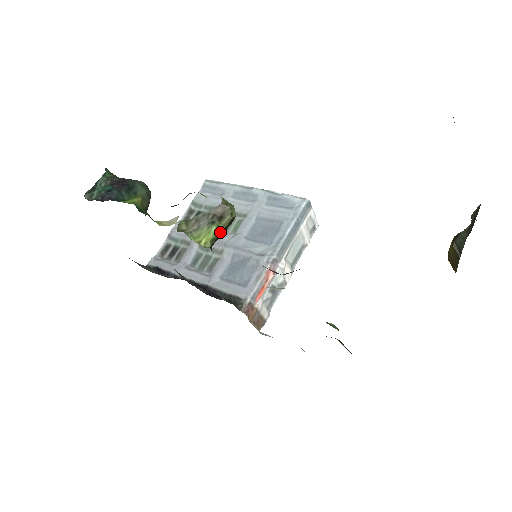
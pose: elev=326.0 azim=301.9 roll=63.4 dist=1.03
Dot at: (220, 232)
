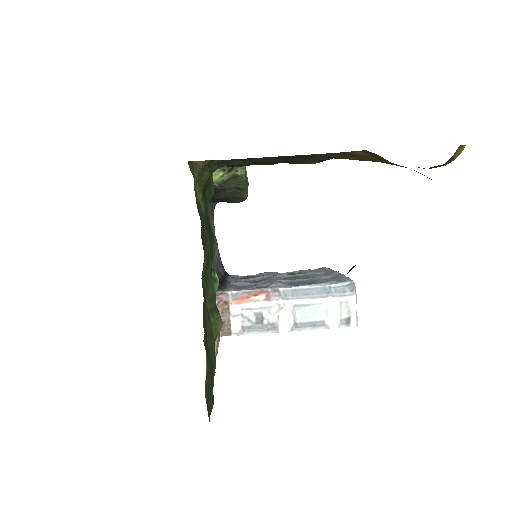
Dot at: (224, 180)
